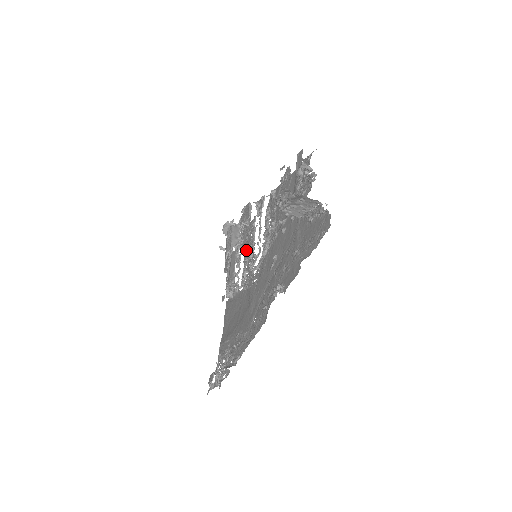
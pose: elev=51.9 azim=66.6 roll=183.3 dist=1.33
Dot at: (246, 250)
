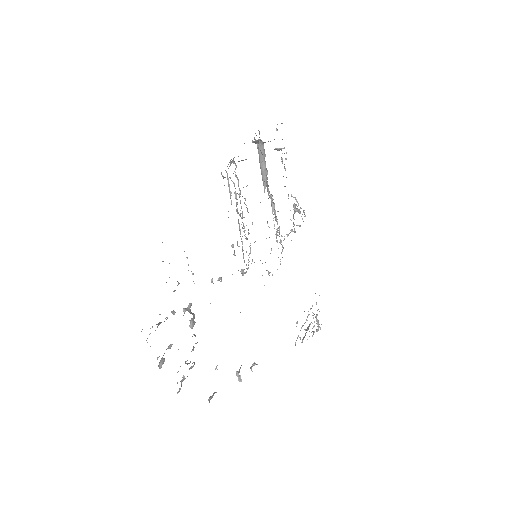
Dot at: occluded
